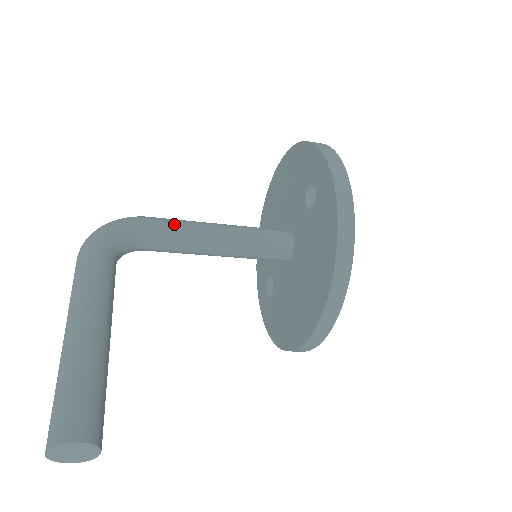
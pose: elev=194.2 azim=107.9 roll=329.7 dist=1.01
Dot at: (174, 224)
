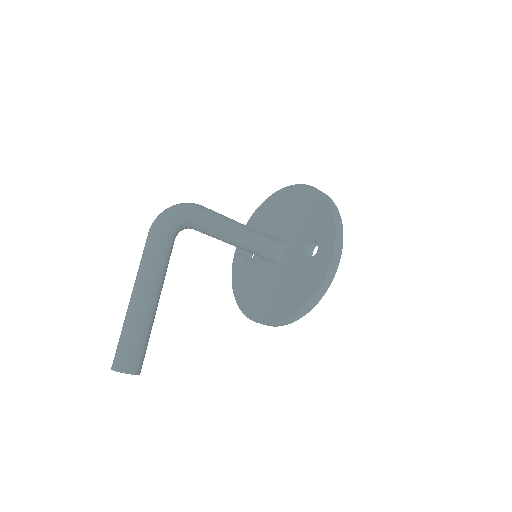
Dot at: (219, 223)
